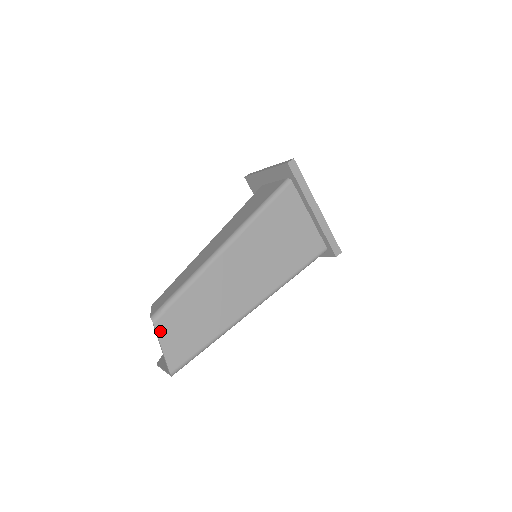
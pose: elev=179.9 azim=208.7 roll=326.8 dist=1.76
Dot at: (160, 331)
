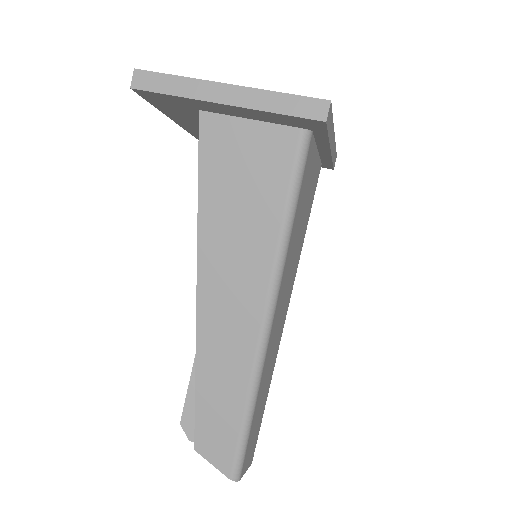
Dot at: (244, 471)
